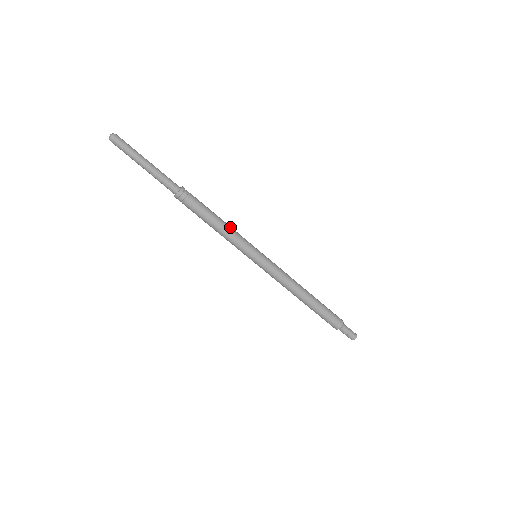
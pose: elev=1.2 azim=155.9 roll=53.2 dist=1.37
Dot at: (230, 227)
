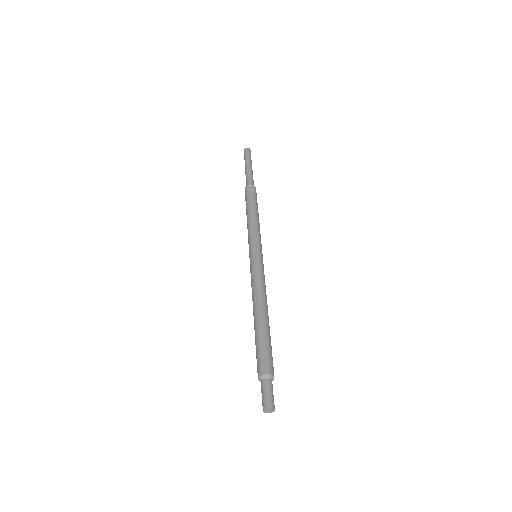
Dot at: occluded
